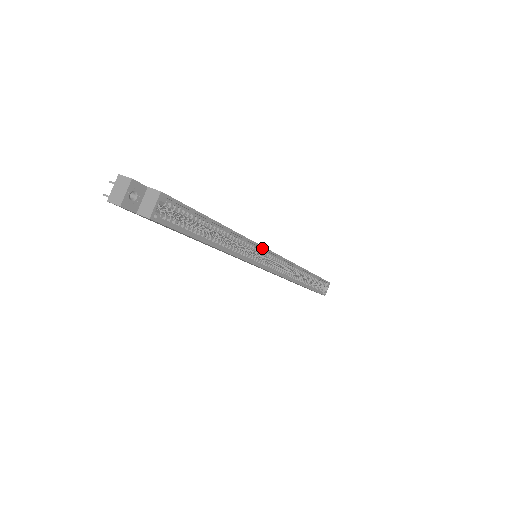
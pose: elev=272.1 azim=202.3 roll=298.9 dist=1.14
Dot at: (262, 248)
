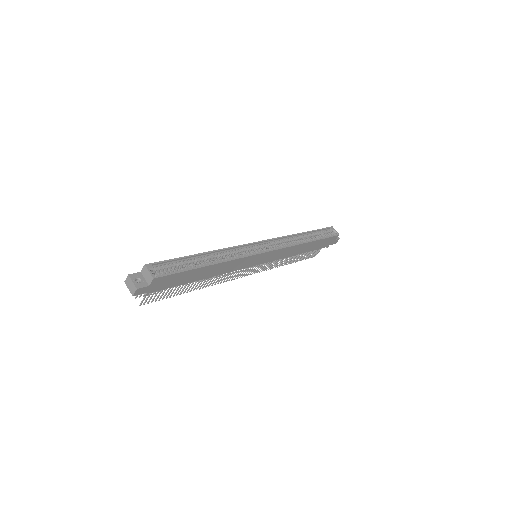
Dot at: (245, 245)
